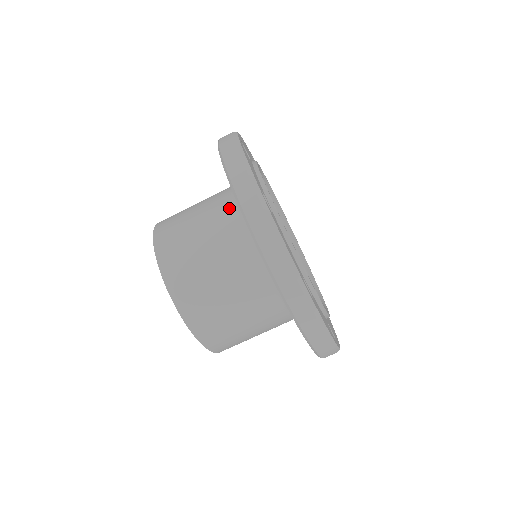
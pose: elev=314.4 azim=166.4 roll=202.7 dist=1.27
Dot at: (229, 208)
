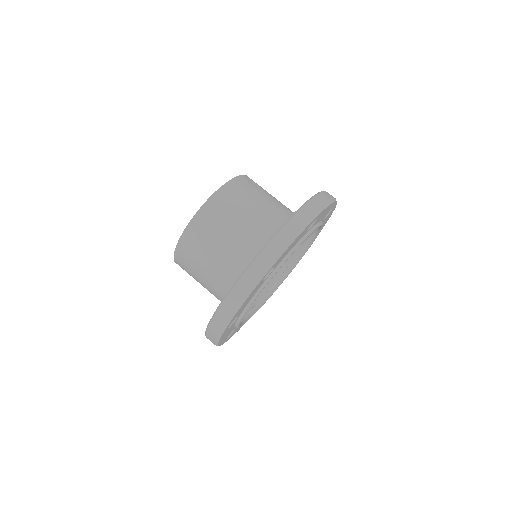
Dot at: (289, 213)
